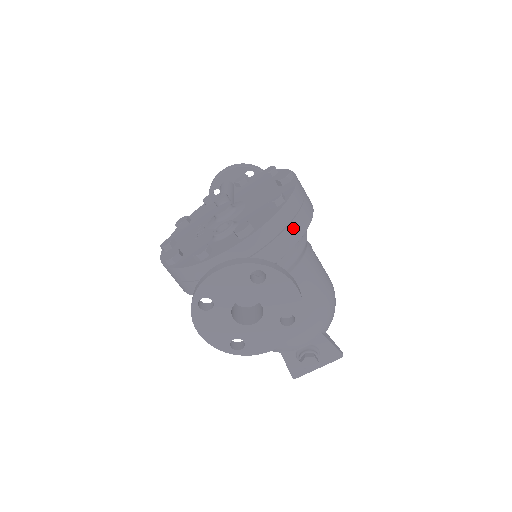
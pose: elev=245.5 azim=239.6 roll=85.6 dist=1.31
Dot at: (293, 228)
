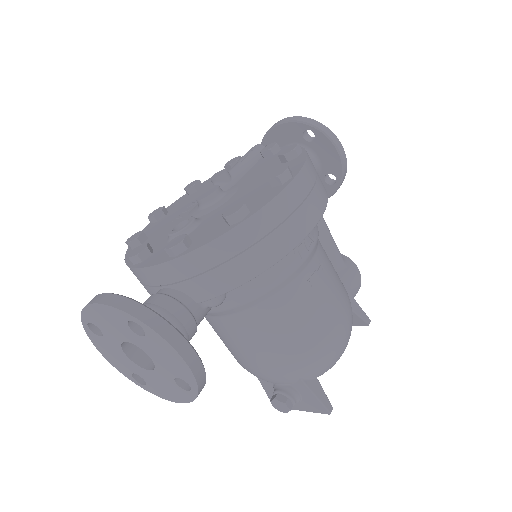
Dot at: (247, 259)
